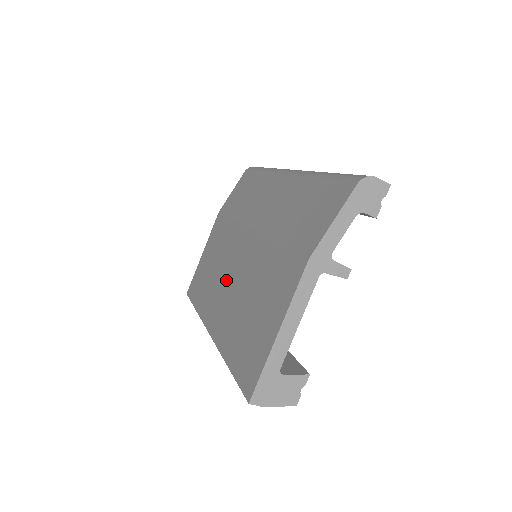
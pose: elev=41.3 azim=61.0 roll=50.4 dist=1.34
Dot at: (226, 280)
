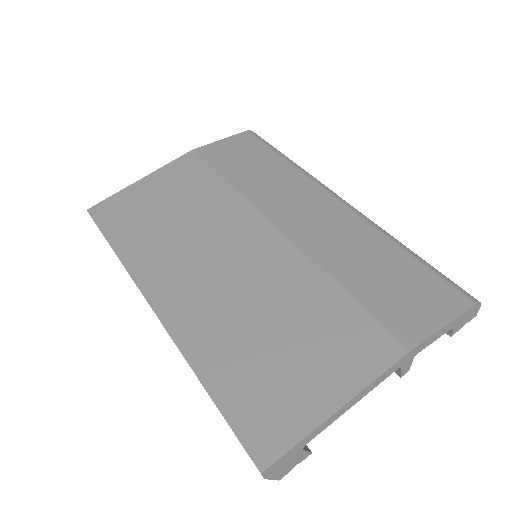
Dot at: (209, 259)
